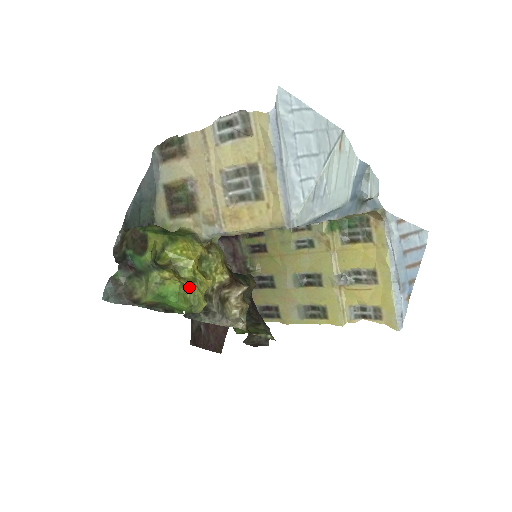
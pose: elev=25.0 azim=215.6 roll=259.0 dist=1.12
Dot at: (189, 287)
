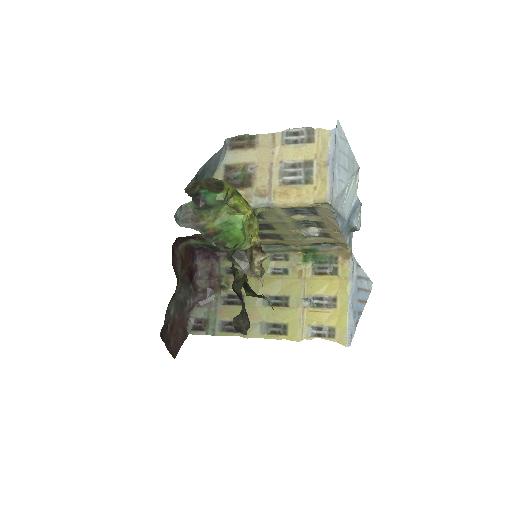
Dot at: (248, 225)
